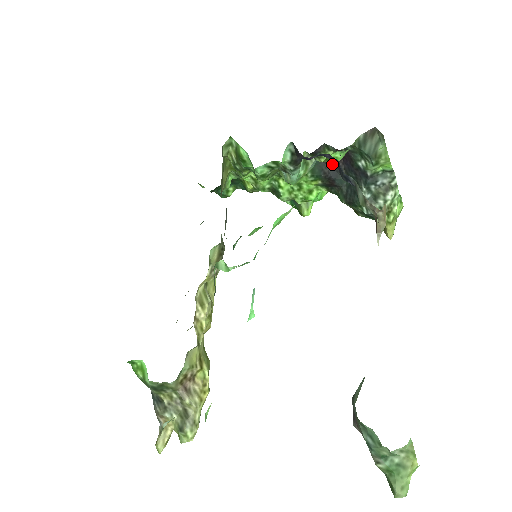
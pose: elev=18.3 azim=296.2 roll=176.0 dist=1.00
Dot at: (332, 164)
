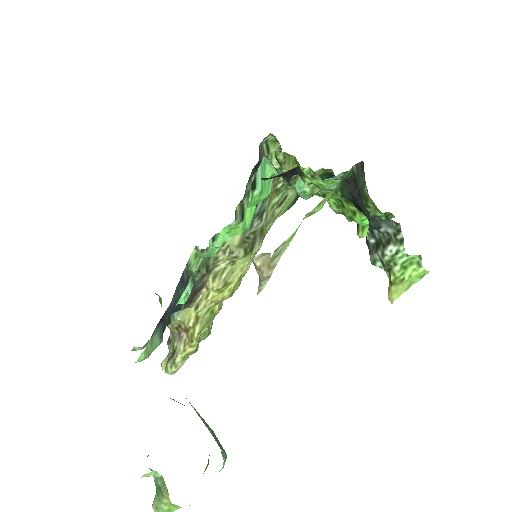
Dot at: (359, 190)
